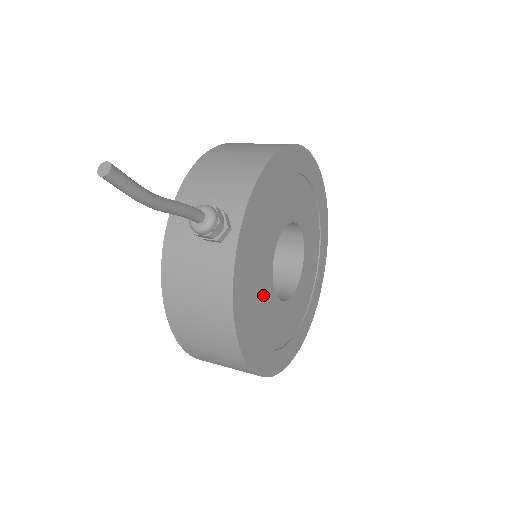
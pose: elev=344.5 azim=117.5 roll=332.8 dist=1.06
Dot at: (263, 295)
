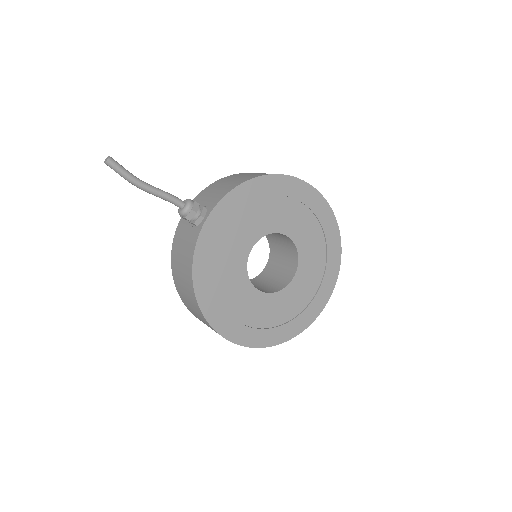
Dot at: (233, 275)
